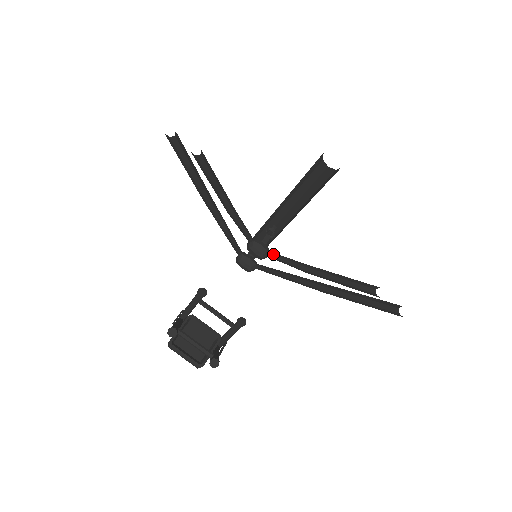
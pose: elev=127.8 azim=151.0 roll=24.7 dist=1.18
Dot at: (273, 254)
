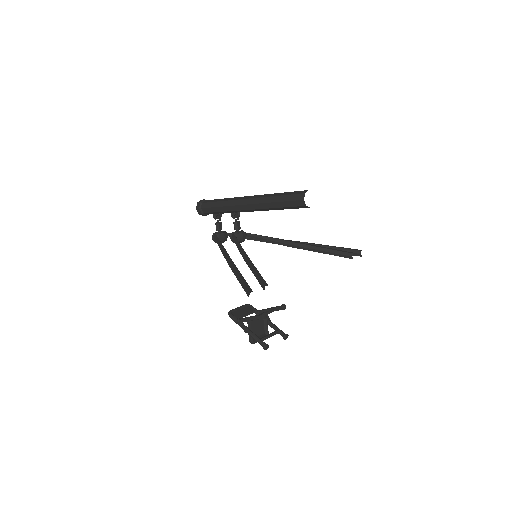
Dot at: (253, 236)
